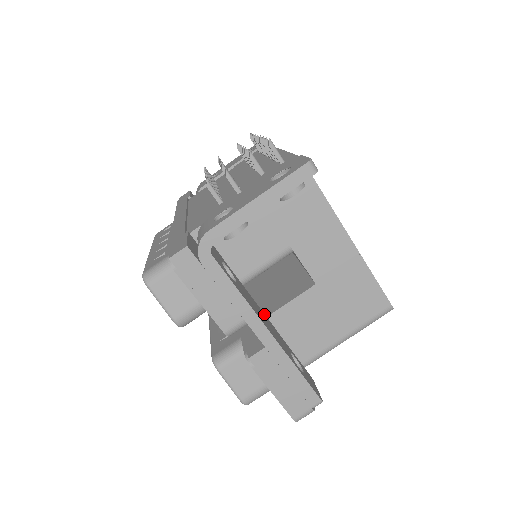
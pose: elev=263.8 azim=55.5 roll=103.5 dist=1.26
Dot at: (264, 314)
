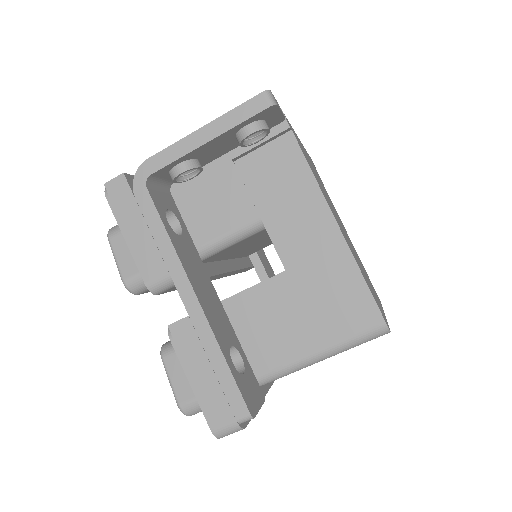
Dot at: (216, 292)
